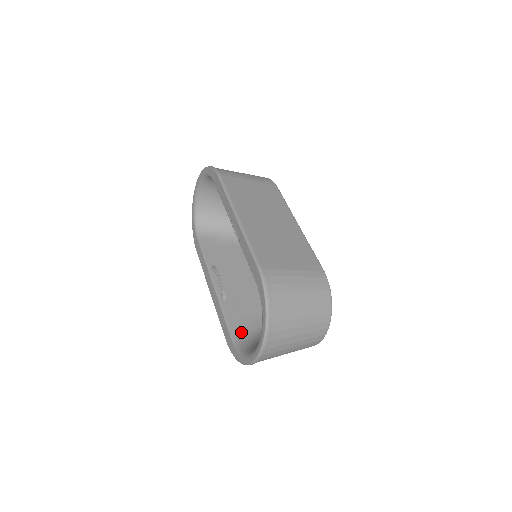
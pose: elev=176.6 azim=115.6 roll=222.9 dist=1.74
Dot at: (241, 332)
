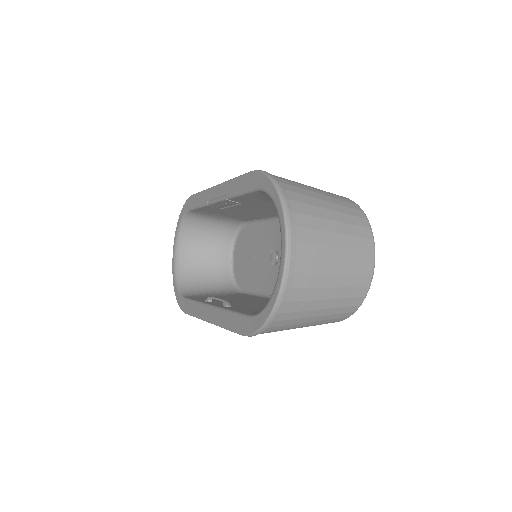
Dot at: occluded
